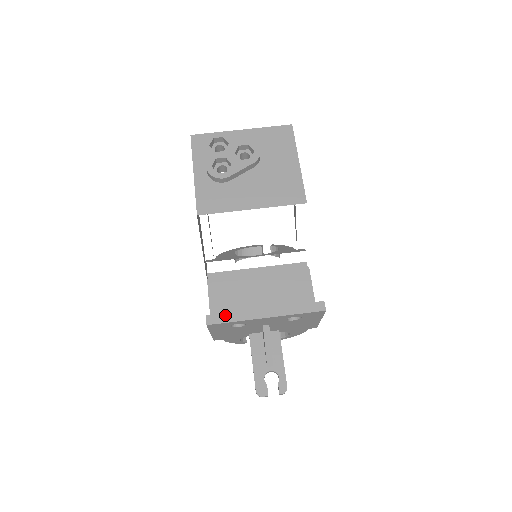
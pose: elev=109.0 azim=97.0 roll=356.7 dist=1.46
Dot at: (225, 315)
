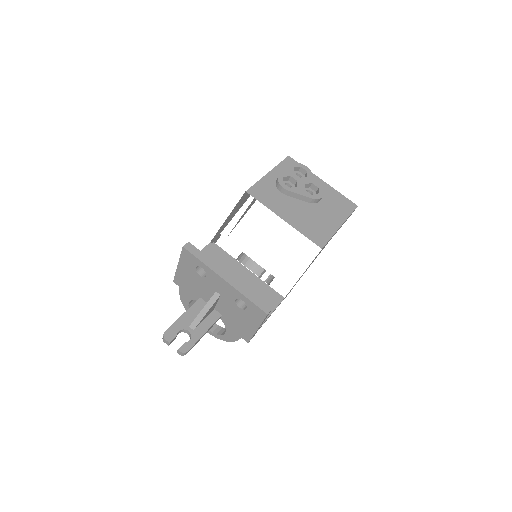
Dot at: (201, 253)
